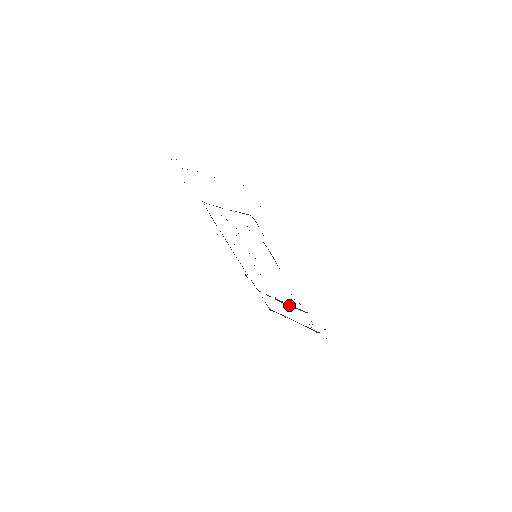
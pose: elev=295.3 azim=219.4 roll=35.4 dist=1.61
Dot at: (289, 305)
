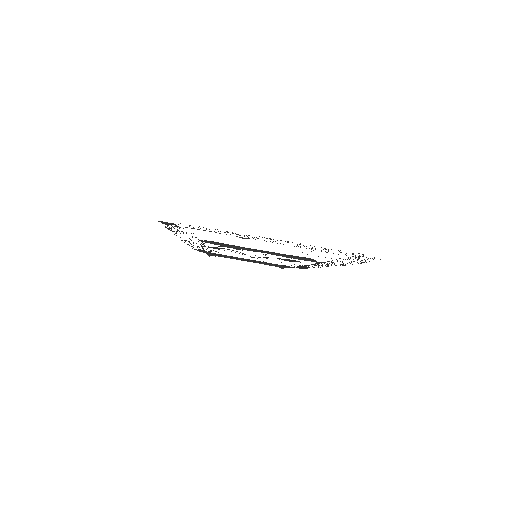
Dot at: (261, 263)
